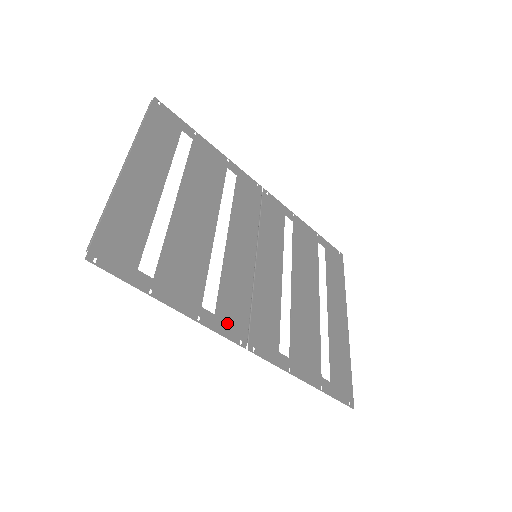
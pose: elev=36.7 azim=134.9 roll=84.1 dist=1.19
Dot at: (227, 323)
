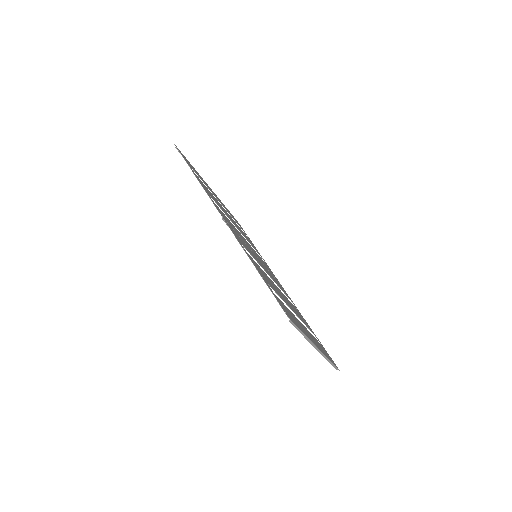
Dot at: (217, 207)
